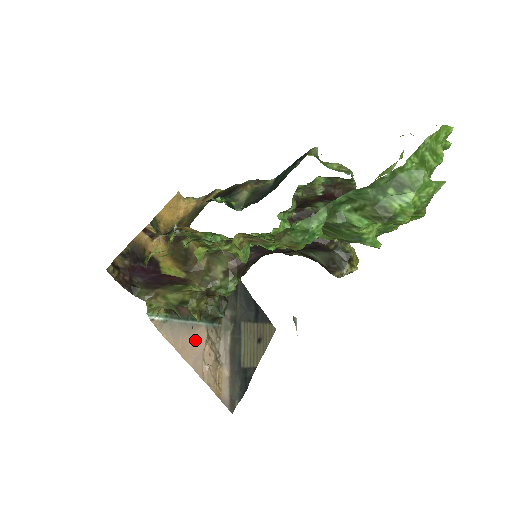
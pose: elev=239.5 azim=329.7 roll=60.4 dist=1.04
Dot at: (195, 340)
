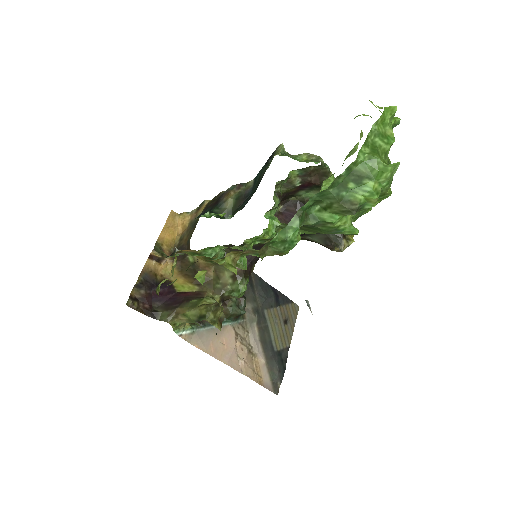
Dot at: (225, 341)
